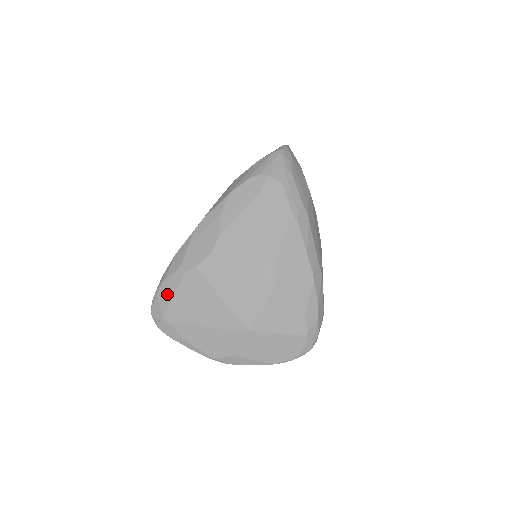
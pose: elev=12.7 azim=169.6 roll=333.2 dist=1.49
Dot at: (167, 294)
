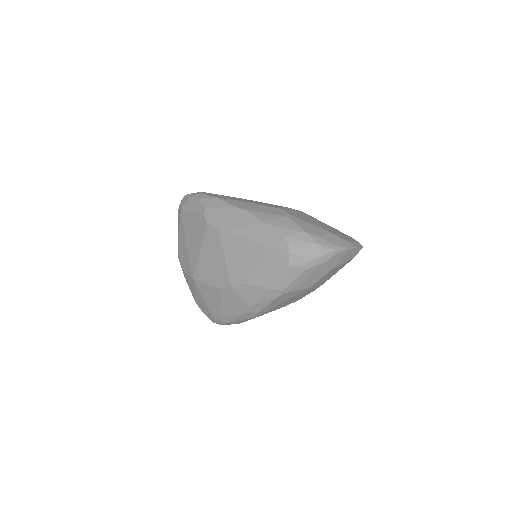
Dot at: (192, 206)
